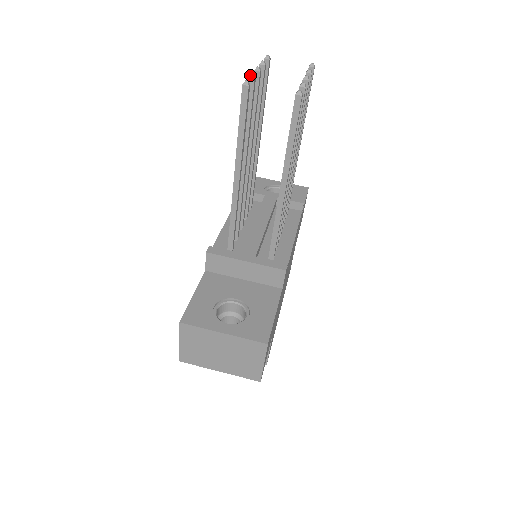
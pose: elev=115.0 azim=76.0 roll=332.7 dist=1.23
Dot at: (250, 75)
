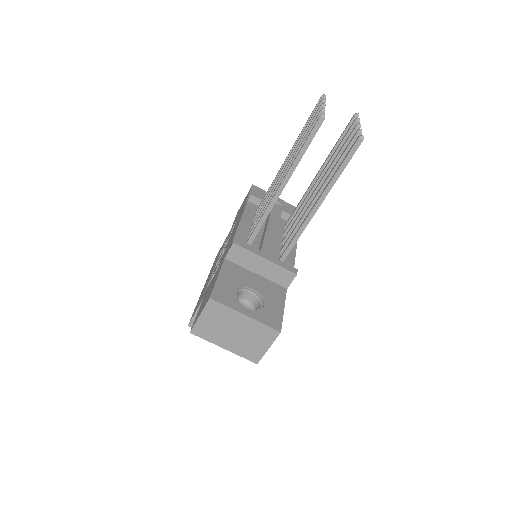
Dot at: (322, 109)
